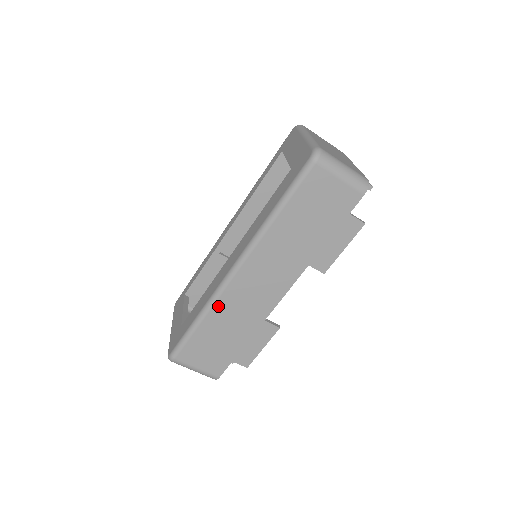
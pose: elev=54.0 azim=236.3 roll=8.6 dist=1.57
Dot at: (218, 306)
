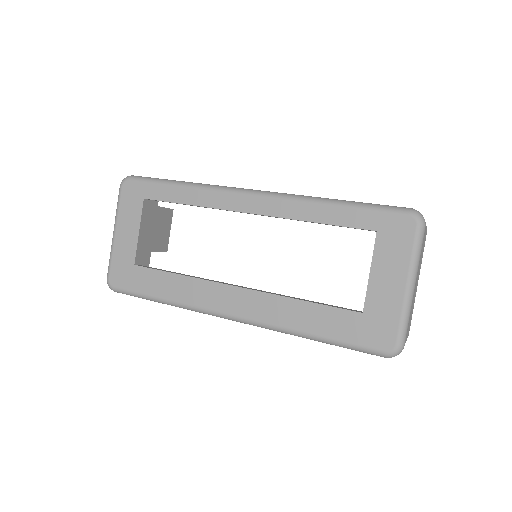
Dot at: occluded
